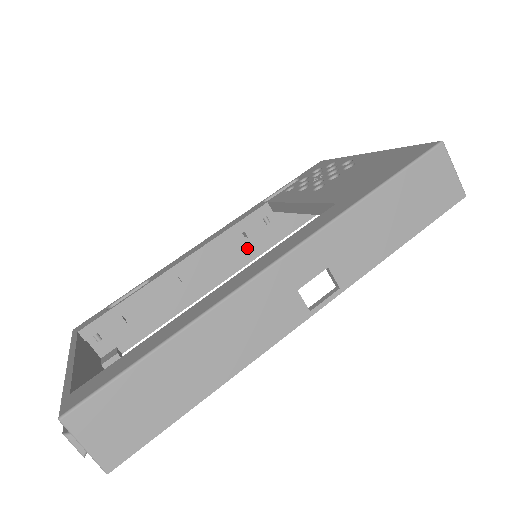
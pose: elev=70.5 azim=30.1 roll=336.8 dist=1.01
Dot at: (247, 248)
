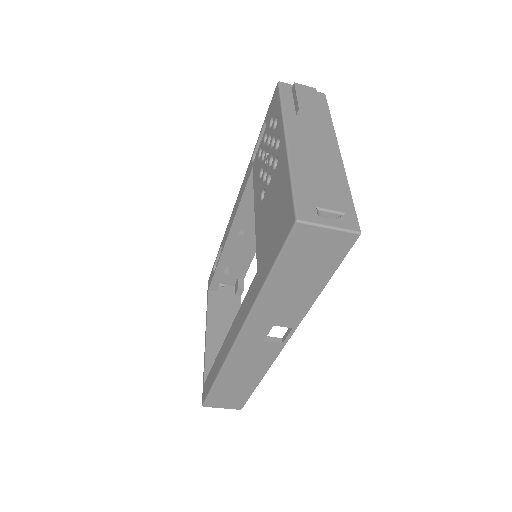
Dot at: occluded
